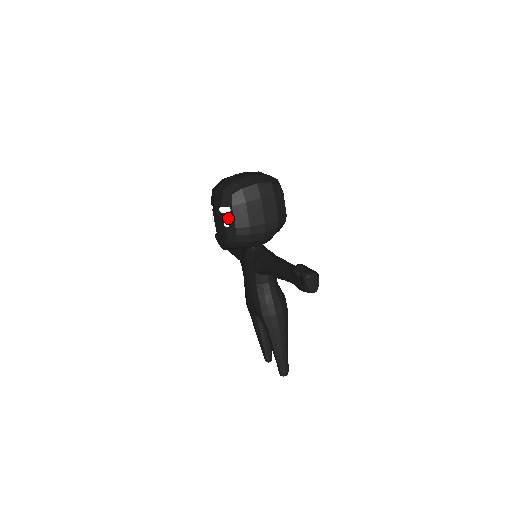
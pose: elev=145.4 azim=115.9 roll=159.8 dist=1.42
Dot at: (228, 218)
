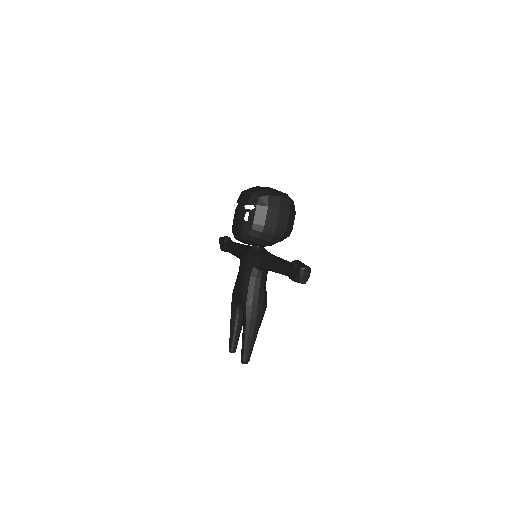
Dot at: (250, 214)
